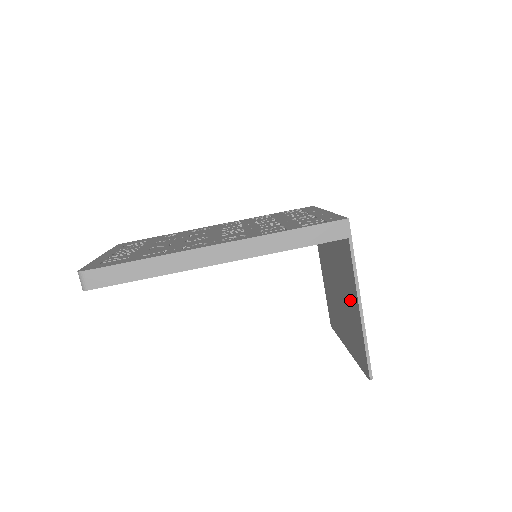
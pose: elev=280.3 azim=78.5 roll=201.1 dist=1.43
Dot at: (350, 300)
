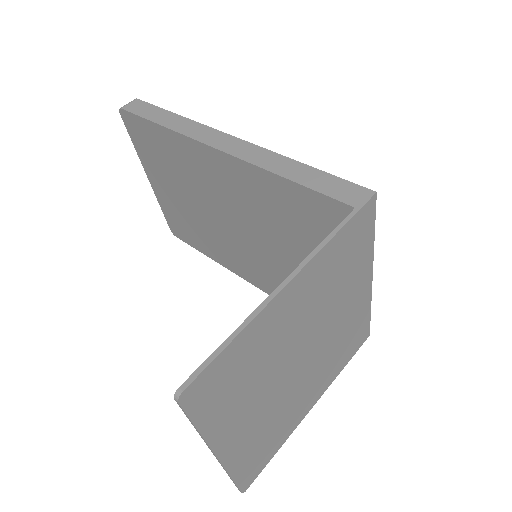
Dot at: occluded
